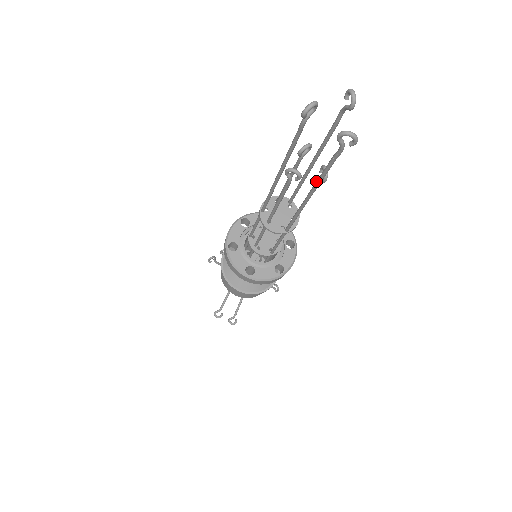
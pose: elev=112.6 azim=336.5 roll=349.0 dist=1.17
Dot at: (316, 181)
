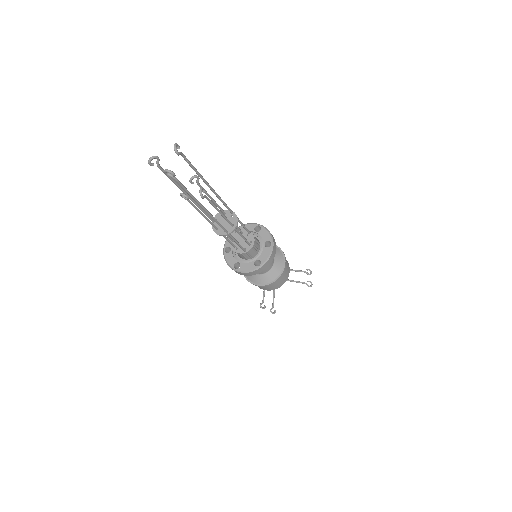
Dot at: (194, 198)
